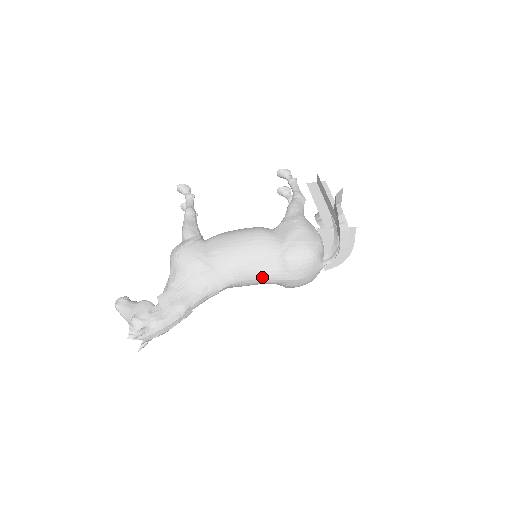
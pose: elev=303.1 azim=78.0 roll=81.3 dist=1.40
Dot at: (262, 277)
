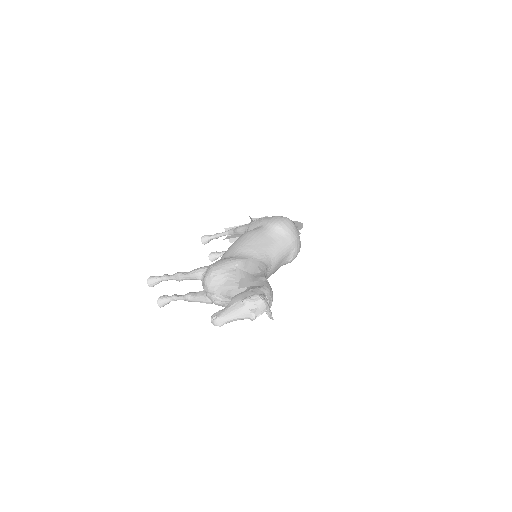
Dot at: (278, 249)
